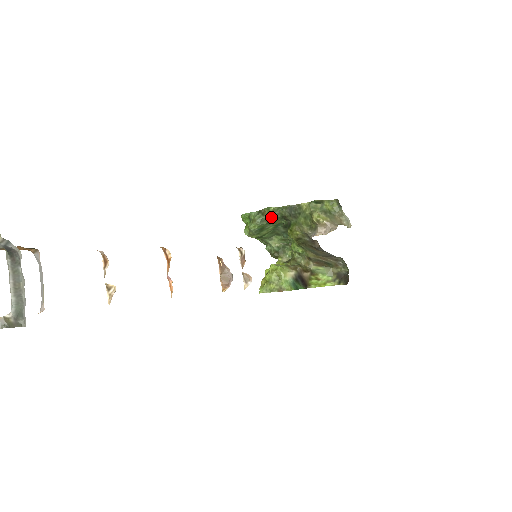
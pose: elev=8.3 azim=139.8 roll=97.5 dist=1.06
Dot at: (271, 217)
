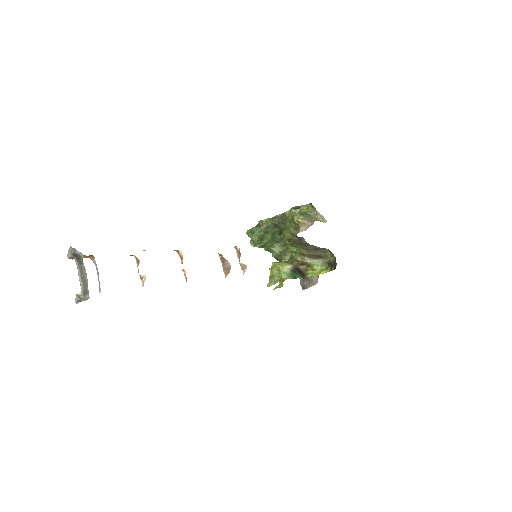
Dot at: (266, 227)
